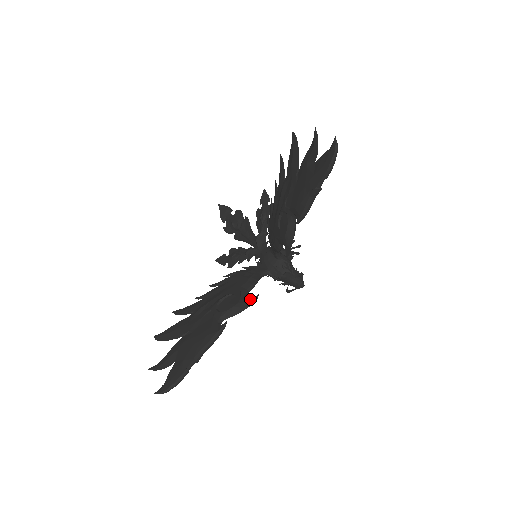
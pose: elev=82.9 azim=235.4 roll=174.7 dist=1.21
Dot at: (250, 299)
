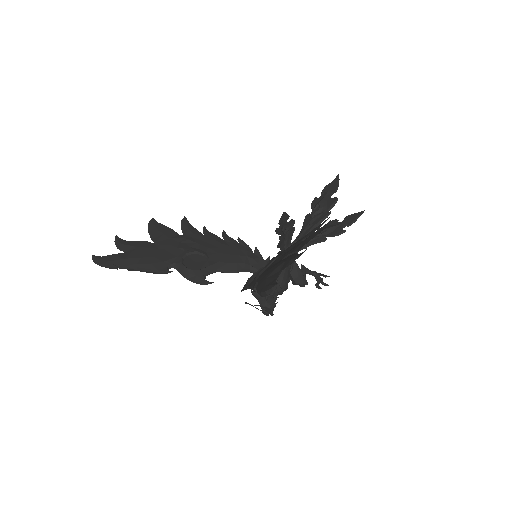
Dot at: (203, 278)
